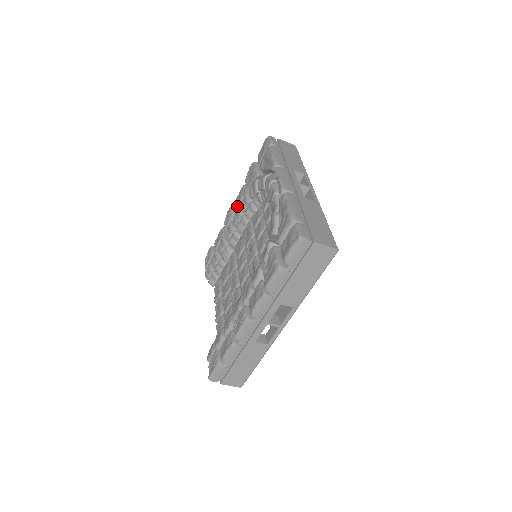
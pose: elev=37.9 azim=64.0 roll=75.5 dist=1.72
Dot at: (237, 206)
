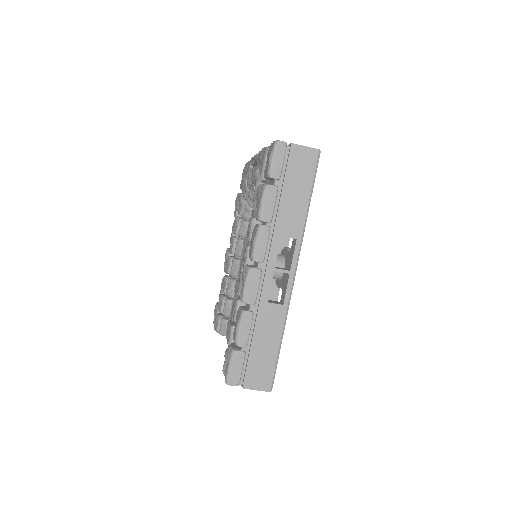
Dot at: occluded
